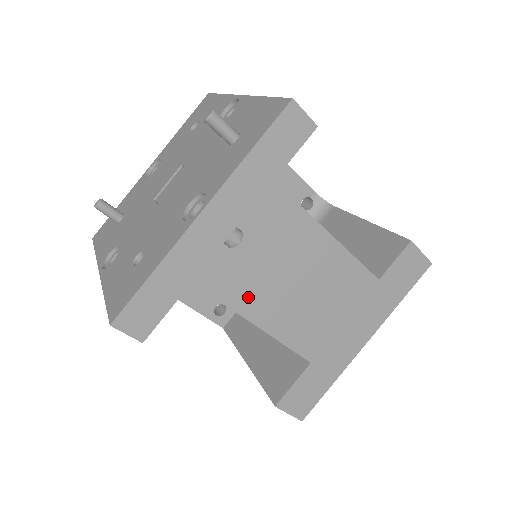
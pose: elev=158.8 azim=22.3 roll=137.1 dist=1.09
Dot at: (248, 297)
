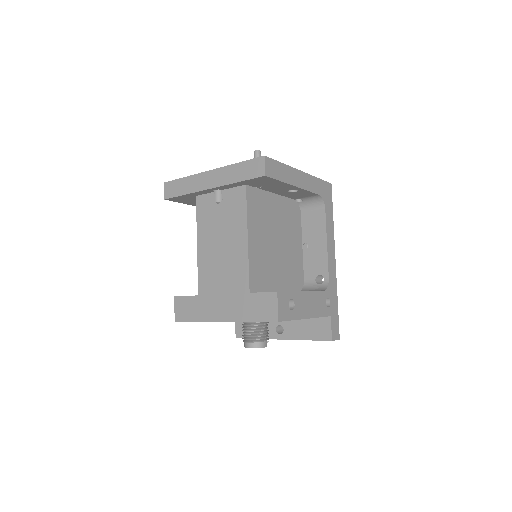
Dot at: (204, 230)
